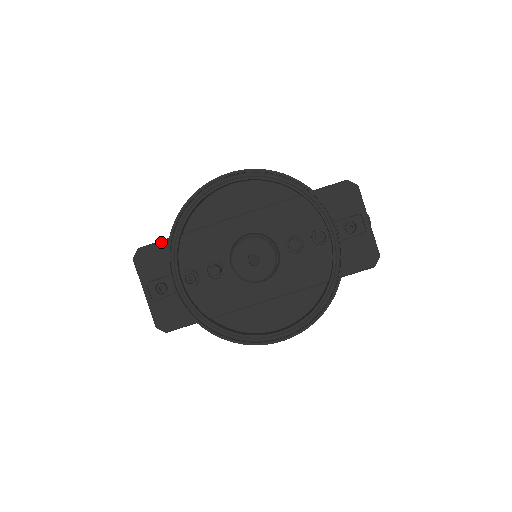
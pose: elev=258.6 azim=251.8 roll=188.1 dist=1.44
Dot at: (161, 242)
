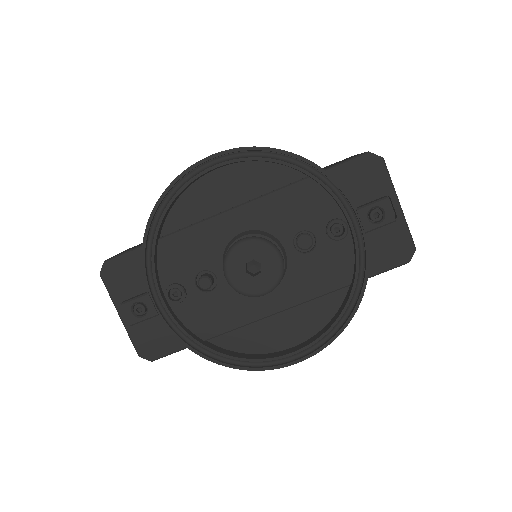
Dot at: (133, 251)
